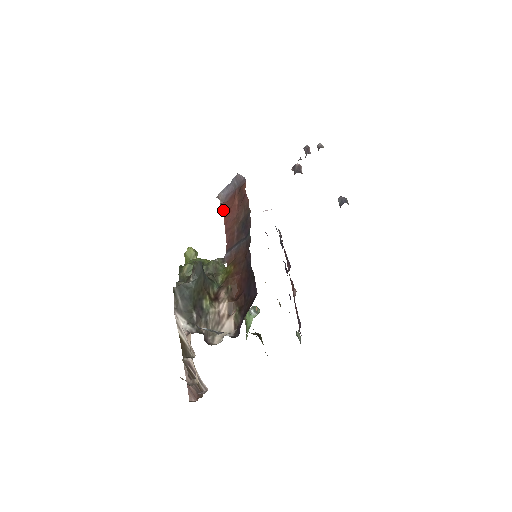
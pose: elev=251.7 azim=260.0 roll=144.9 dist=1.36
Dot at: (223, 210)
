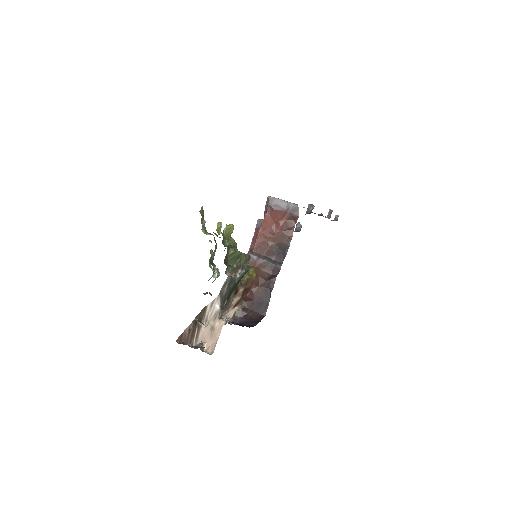
Dot at: (268, 215)
